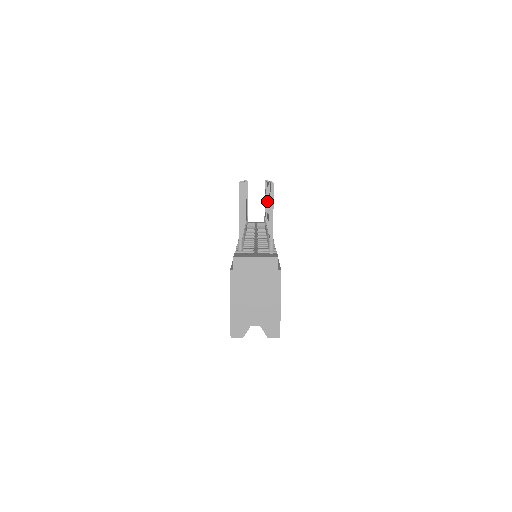
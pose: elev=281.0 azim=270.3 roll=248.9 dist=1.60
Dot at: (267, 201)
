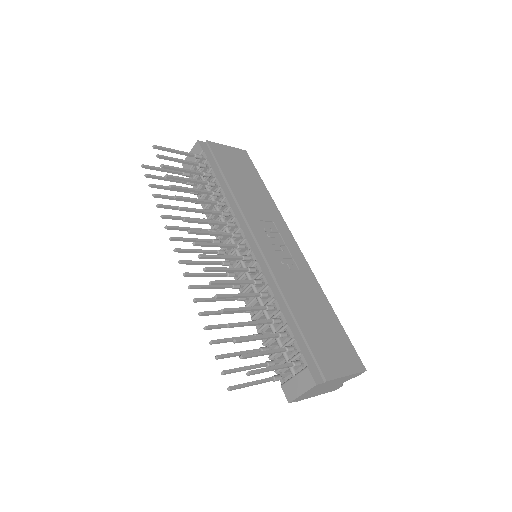
Dot at: occluded
